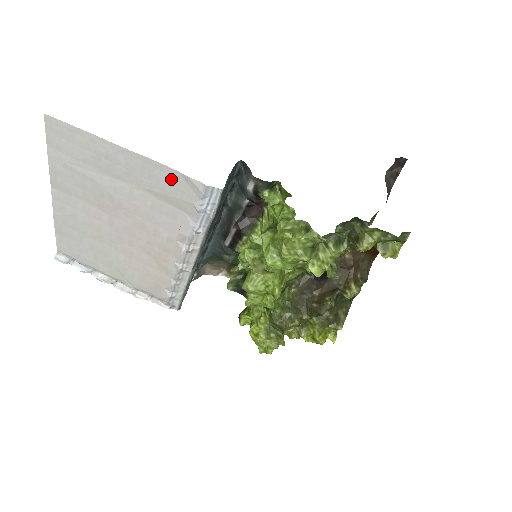
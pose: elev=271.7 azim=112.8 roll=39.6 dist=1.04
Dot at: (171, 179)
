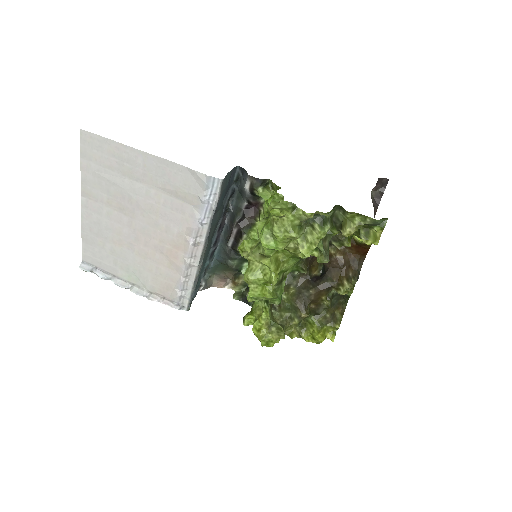
Dot at: (180, 175)
